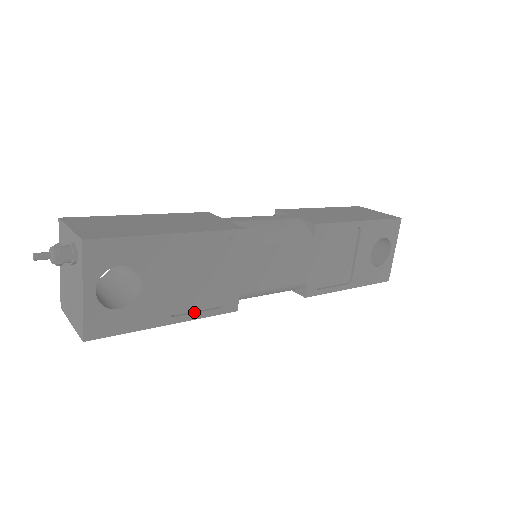
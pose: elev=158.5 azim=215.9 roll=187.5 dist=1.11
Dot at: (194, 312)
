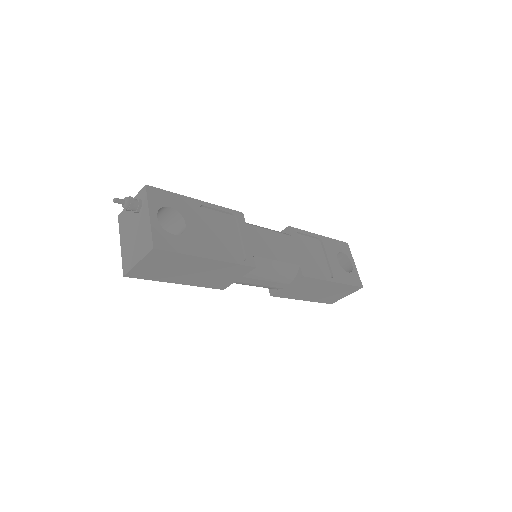
Dot at: (225, 258)
